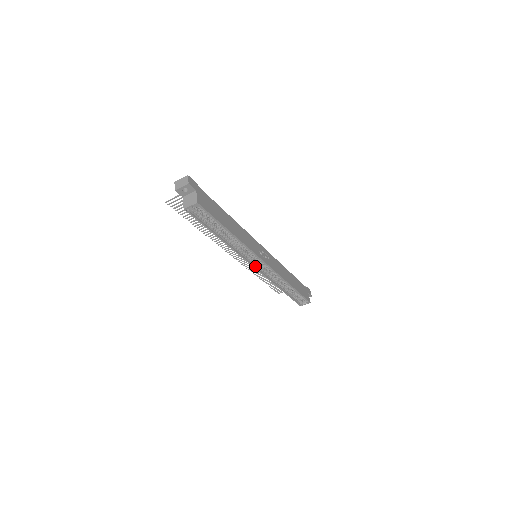
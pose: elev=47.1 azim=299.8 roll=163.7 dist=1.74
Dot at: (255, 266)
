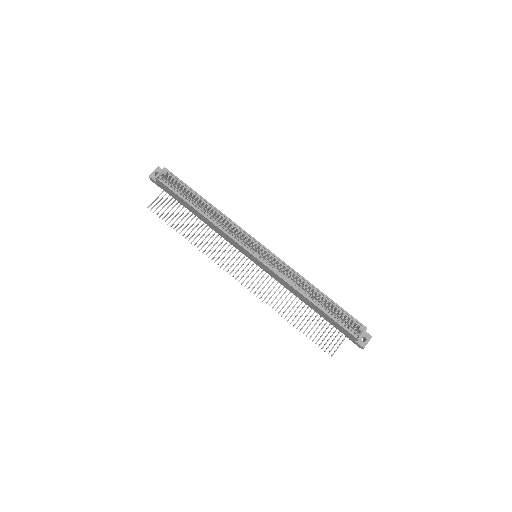
Dot at: (255, 256)
